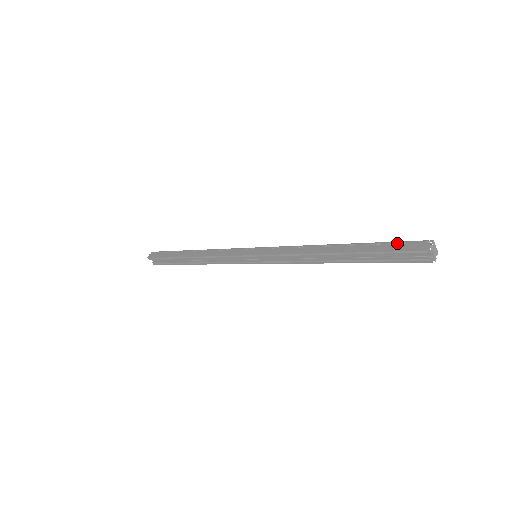
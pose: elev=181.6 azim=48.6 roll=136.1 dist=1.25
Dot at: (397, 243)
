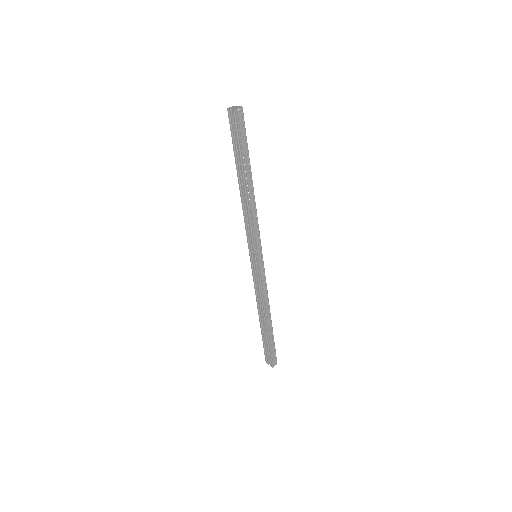
Dot at: occluded
